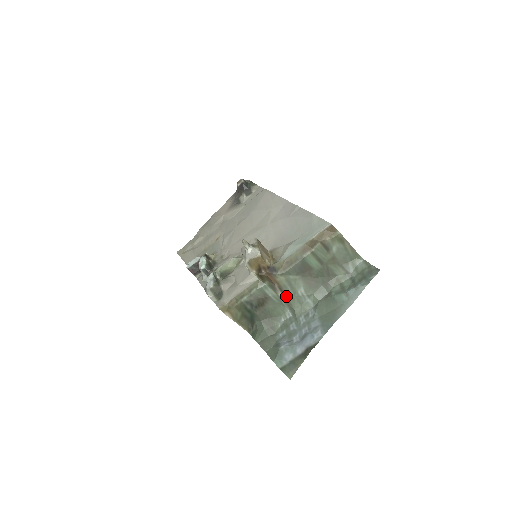
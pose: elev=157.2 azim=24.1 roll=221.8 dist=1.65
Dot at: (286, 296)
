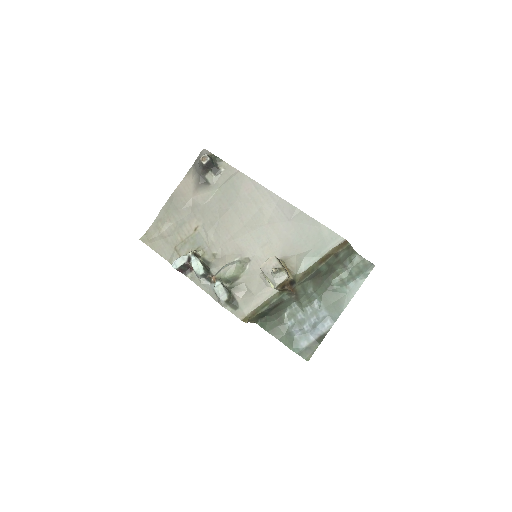
Dot at: (298, 296)
